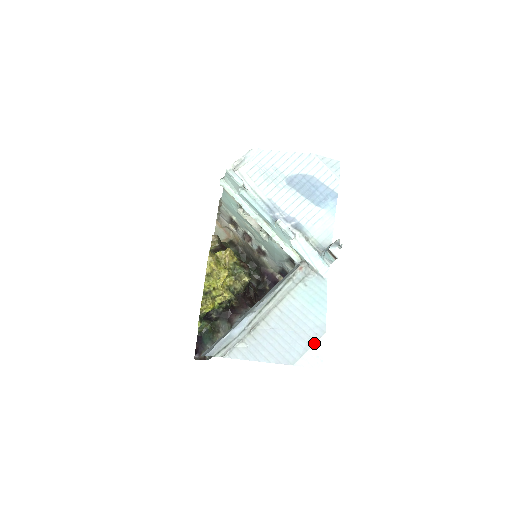
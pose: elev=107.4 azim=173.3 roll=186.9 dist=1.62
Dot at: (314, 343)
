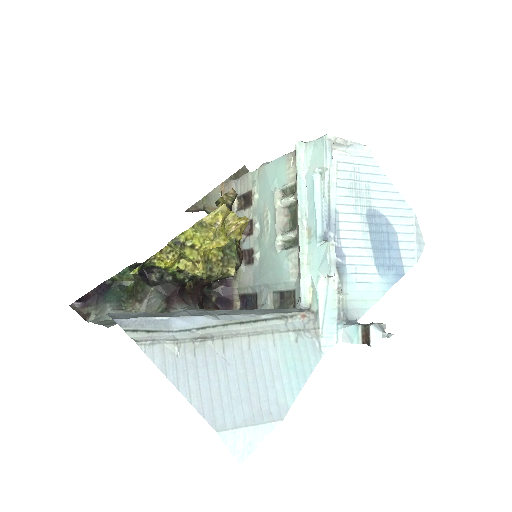
Dot at: (261, 423)
